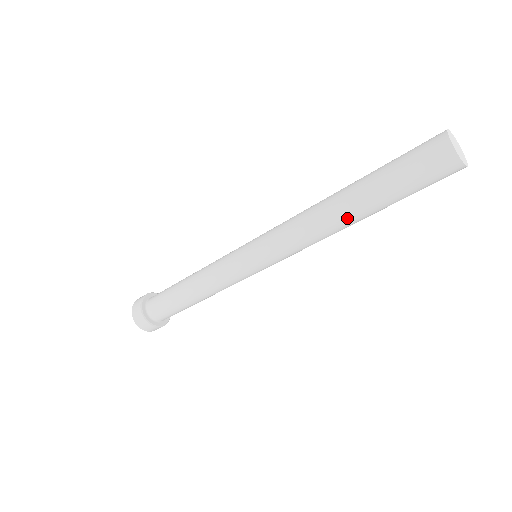
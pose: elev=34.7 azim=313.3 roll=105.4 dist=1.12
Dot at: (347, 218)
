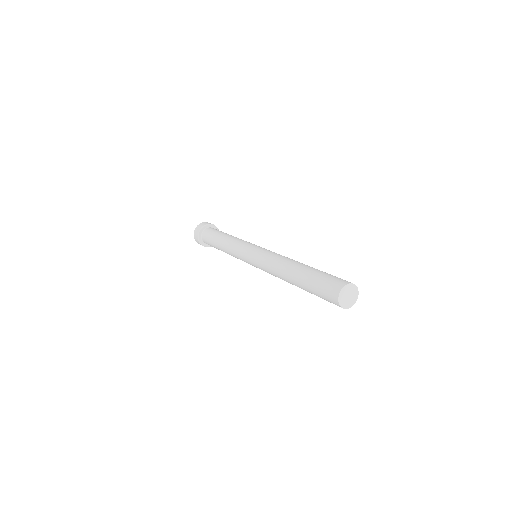
Dot at: occluded
